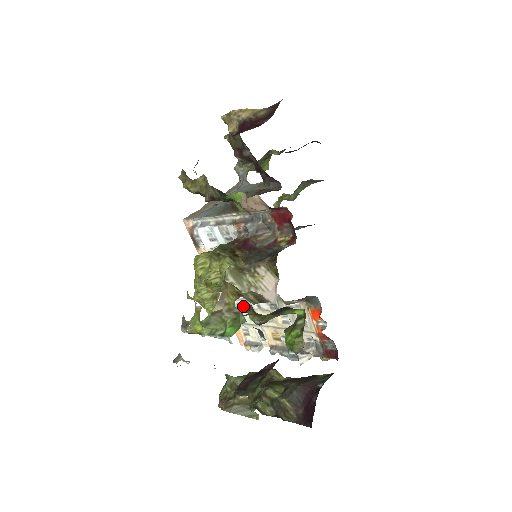
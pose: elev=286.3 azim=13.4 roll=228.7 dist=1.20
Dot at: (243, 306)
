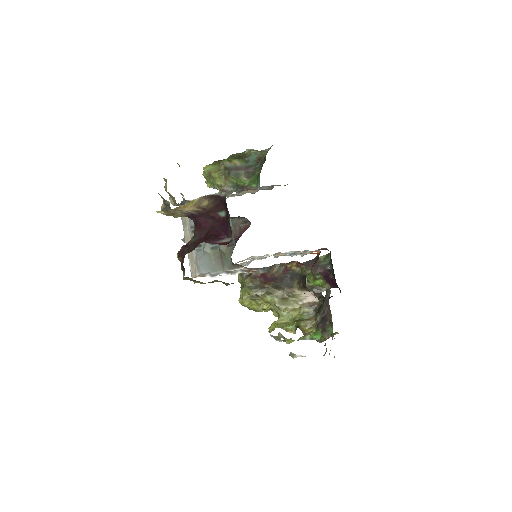
Dot at: occluded
